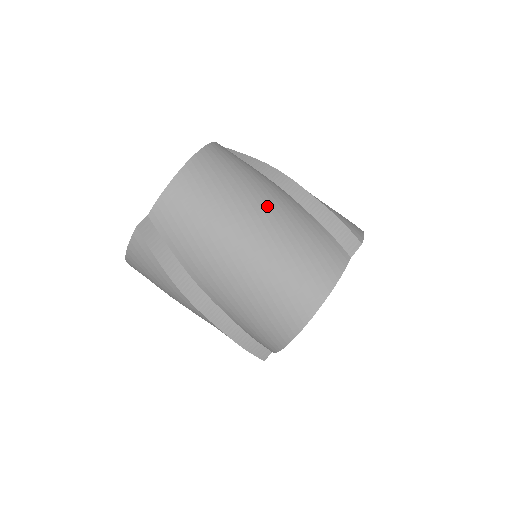
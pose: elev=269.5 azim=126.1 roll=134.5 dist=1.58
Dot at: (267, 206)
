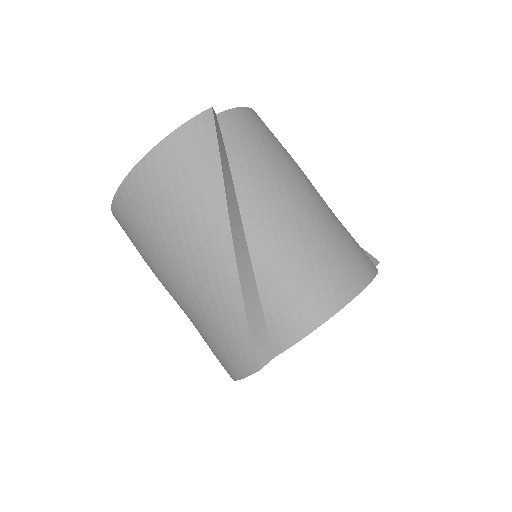
Dot at: occluded
